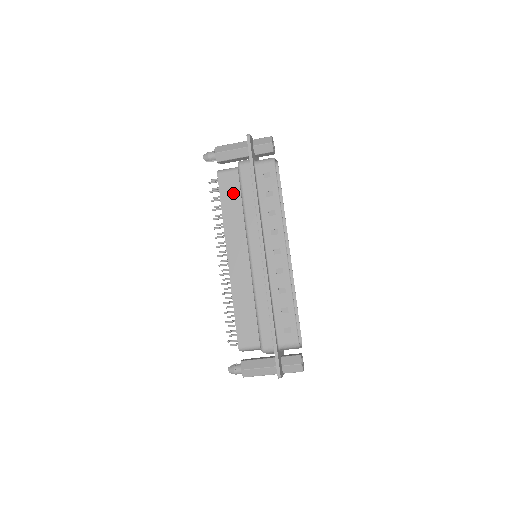
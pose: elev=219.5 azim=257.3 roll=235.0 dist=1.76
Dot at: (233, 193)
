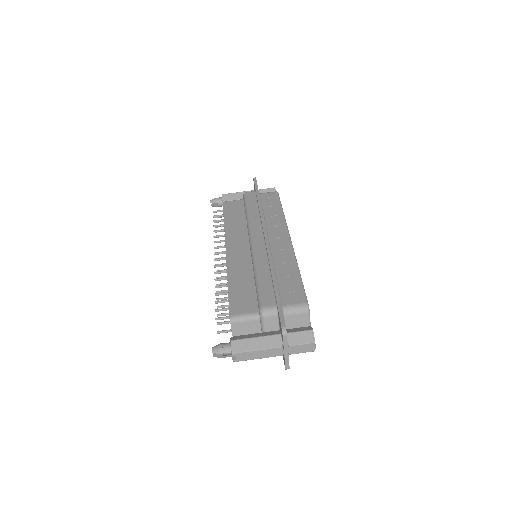
Dot at: (237, 211)
